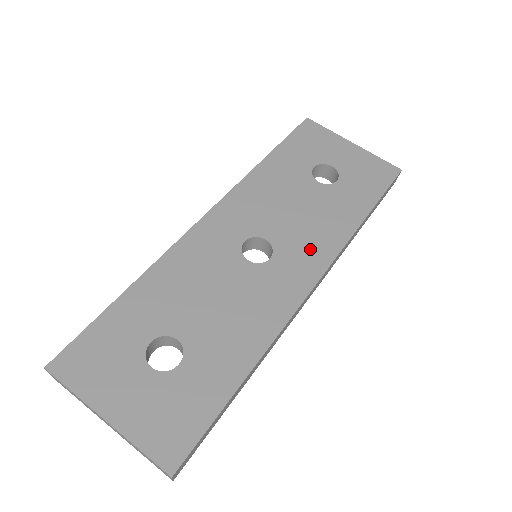
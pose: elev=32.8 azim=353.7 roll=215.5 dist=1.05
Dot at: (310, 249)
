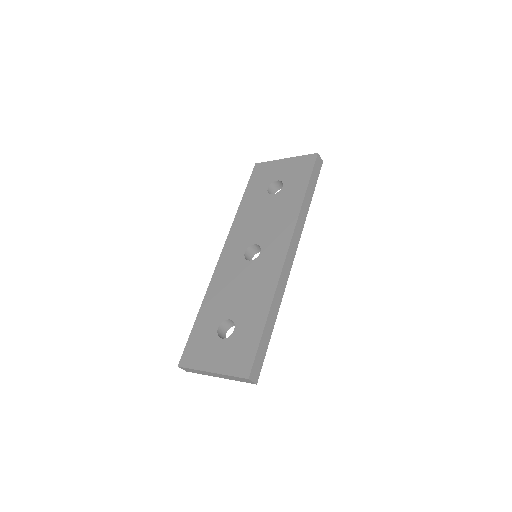
Dot at: (279, 233)
